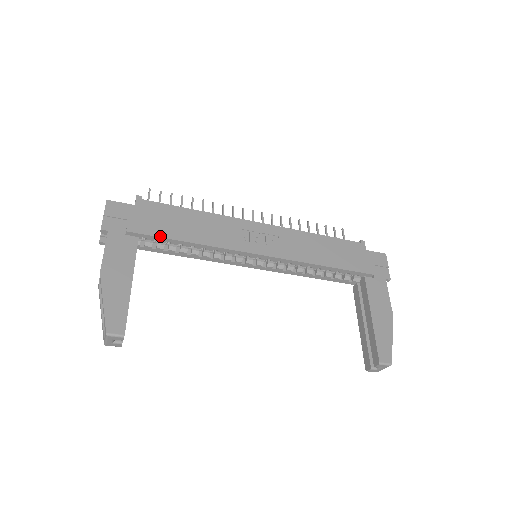
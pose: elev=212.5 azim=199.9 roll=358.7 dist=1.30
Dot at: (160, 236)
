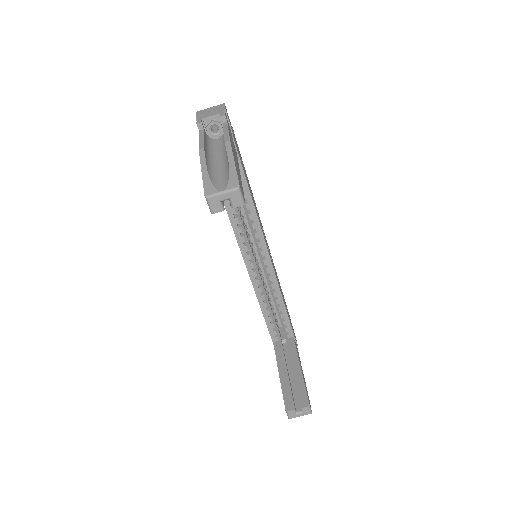
Dot at: (243, 169)
